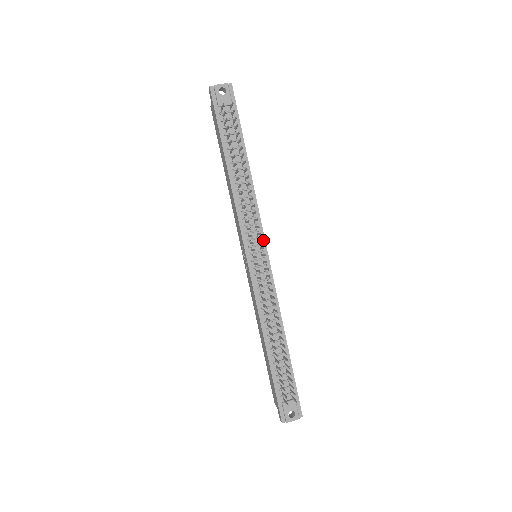
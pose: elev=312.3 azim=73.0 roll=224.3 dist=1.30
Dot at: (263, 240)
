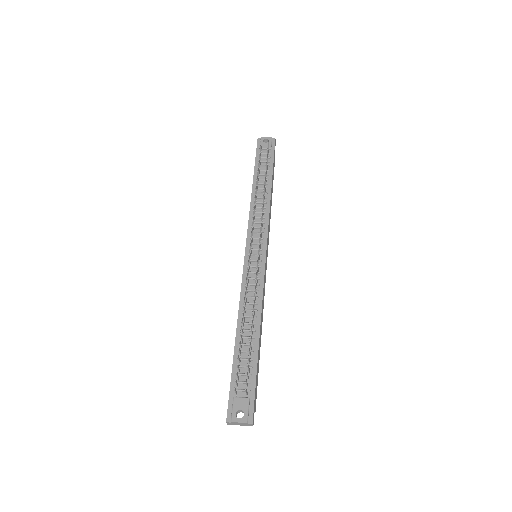
Dot at: (265, 241)
